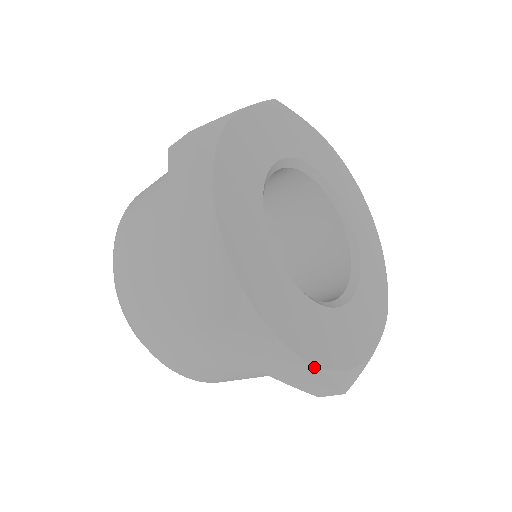
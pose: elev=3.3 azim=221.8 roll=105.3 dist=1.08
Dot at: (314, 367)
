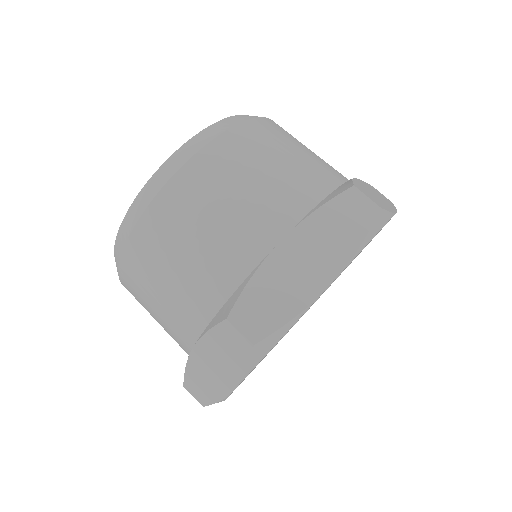
Dot at: (228, 395)
